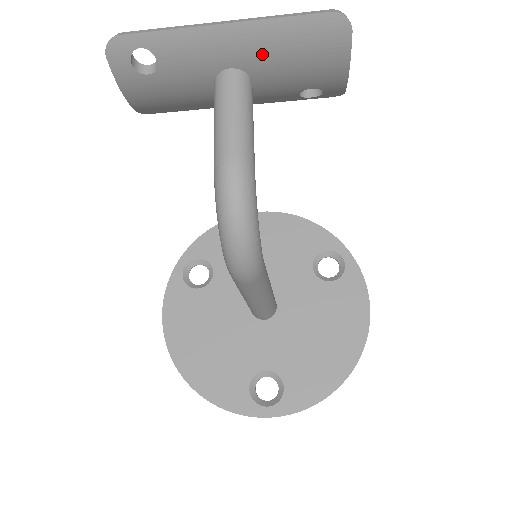
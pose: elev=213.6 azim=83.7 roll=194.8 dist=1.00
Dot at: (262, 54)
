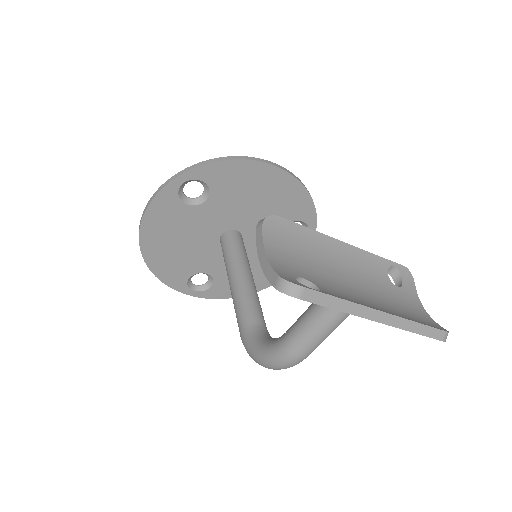
Dot at: occluded
